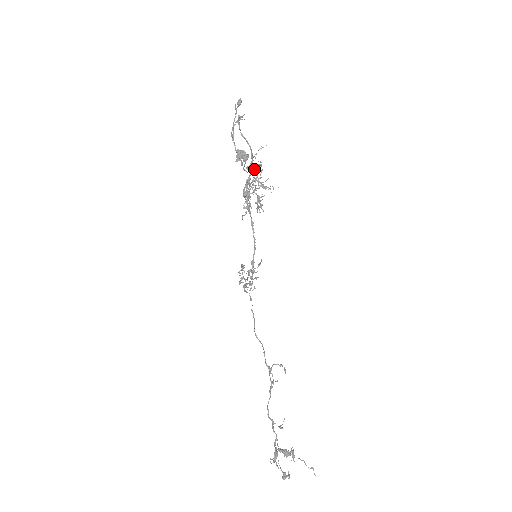
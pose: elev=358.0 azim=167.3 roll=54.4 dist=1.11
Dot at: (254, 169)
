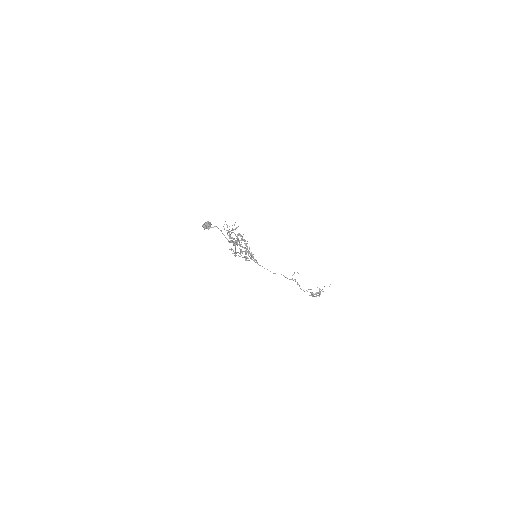
Dot at: (238, 239)
